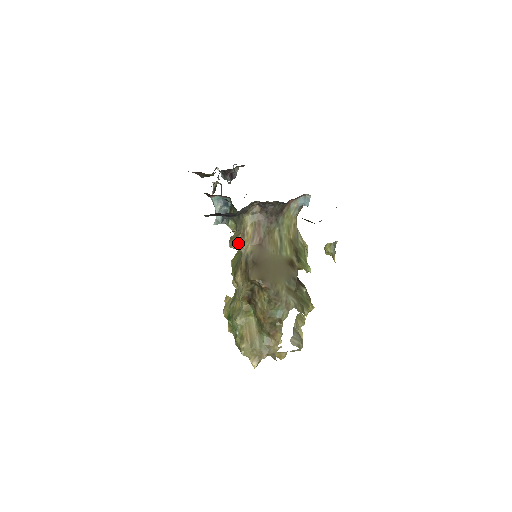
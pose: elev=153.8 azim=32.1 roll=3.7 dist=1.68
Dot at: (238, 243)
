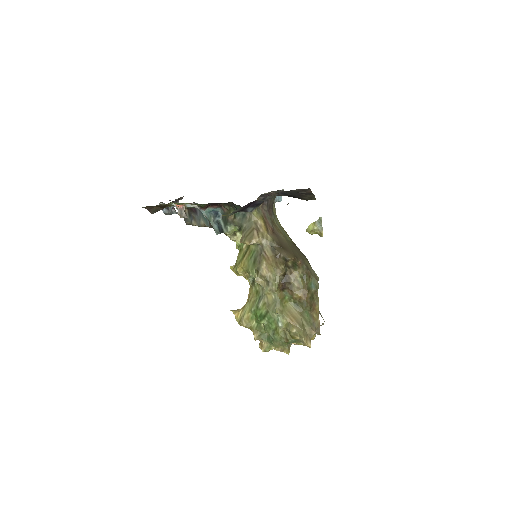
Dot at: (257, 237)
